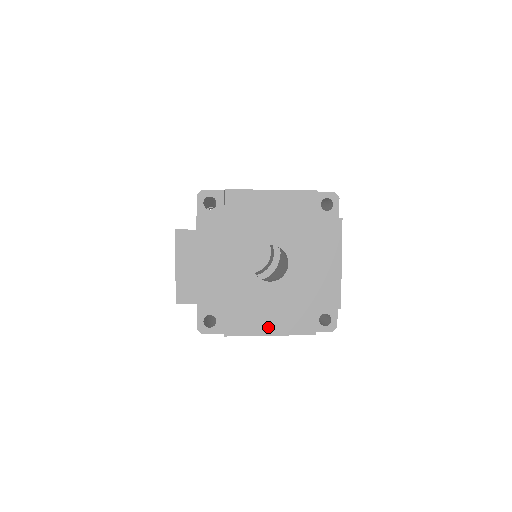
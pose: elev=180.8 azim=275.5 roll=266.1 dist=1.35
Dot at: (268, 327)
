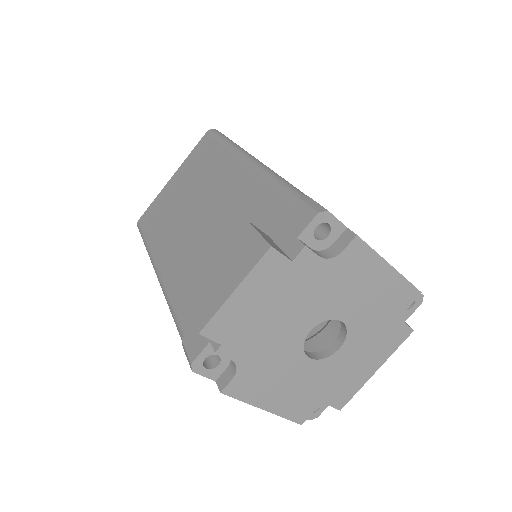
Dot at: (269, 401)
